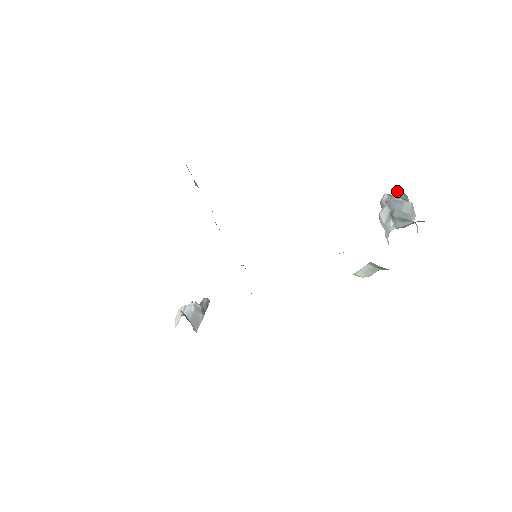
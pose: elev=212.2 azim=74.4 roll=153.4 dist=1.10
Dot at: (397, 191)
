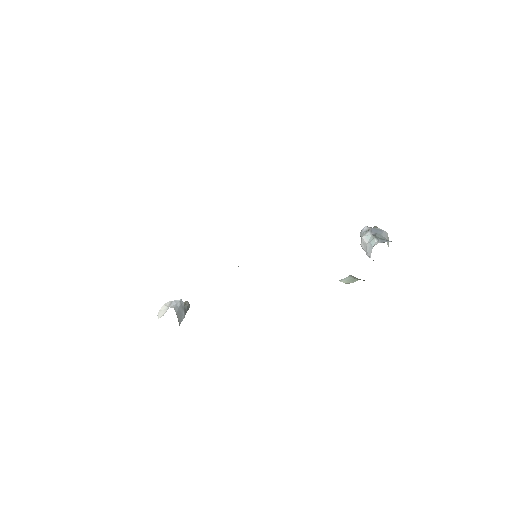
Dot at: (374, 226)
